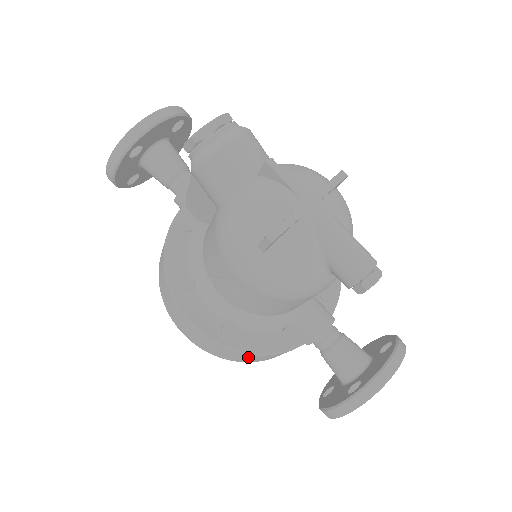
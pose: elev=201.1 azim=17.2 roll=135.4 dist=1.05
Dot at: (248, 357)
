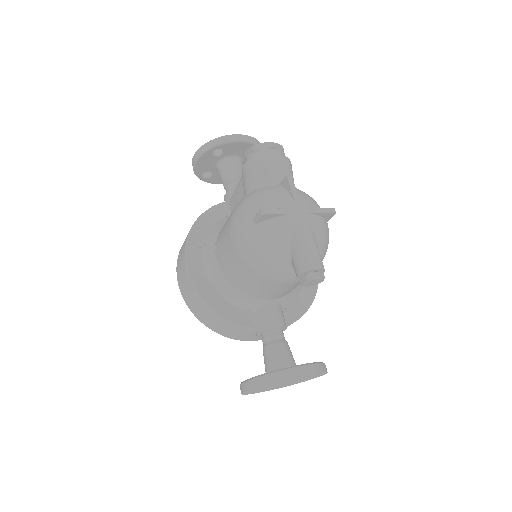
Dot at: (211, 316)
